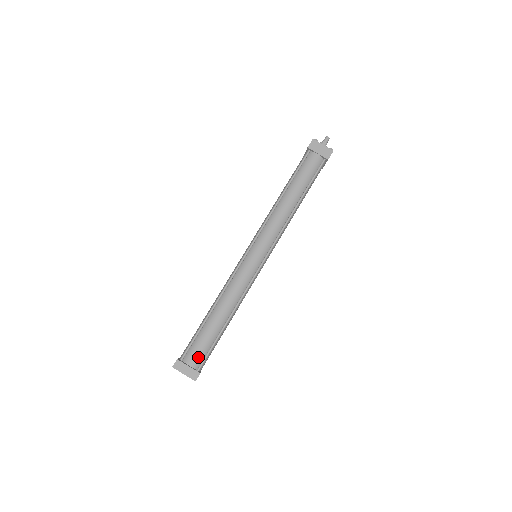
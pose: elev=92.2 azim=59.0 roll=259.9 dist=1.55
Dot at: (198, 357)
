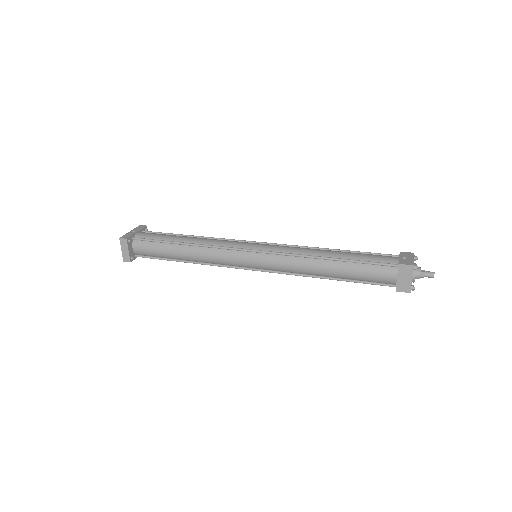
Dot at: (143, 252)
